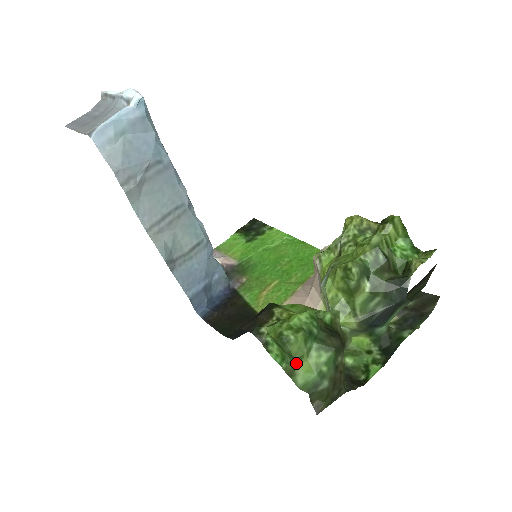
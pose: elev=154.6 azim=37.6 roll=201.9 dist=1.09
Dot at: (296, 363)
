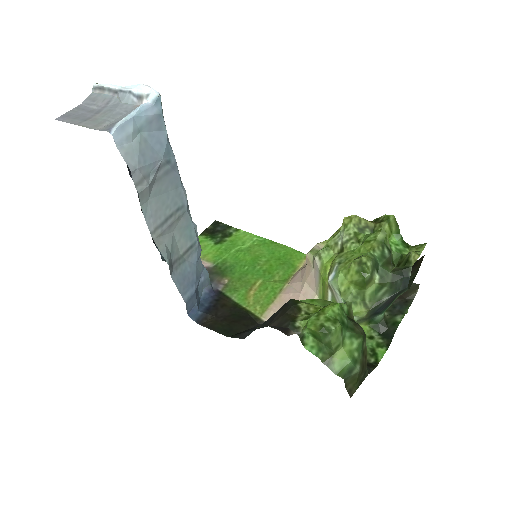
Dot at: (333, 352)
